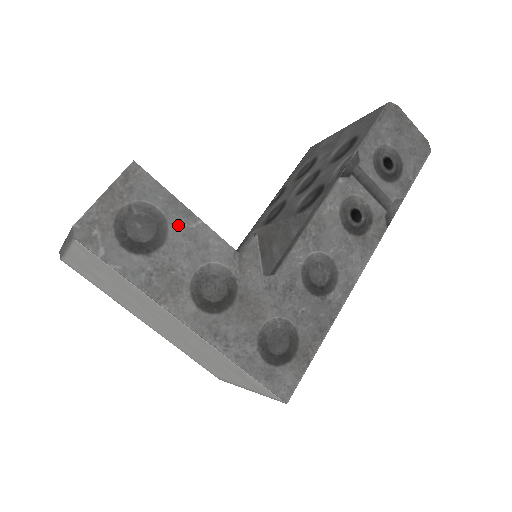
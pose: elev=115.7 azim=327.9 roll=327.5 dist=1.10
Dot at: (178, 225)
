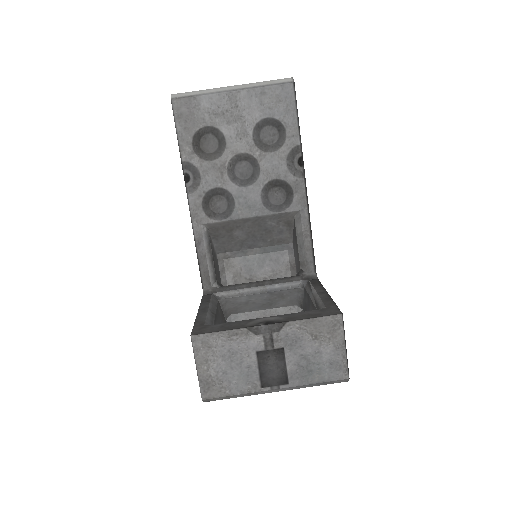
Dot at: occluded
